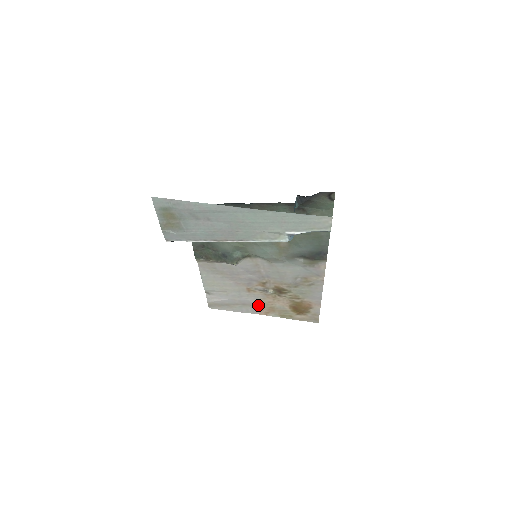
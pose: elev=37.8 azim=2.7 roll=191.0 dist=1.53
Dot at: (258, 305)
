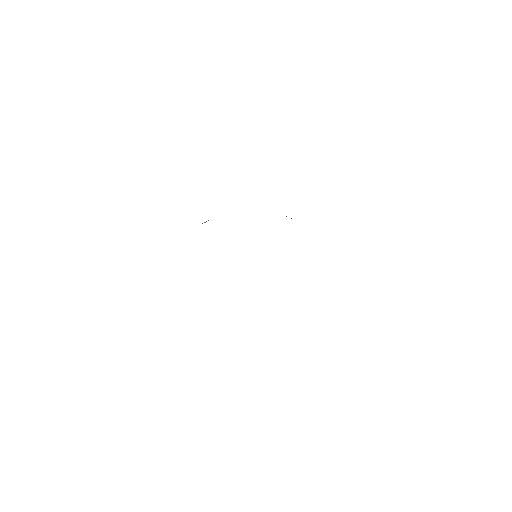
Dot at: occluded
